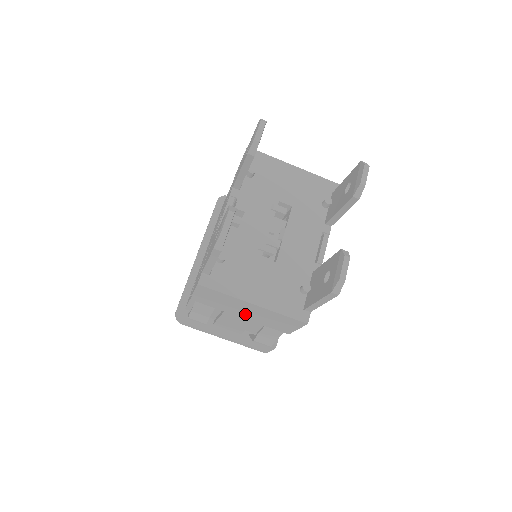
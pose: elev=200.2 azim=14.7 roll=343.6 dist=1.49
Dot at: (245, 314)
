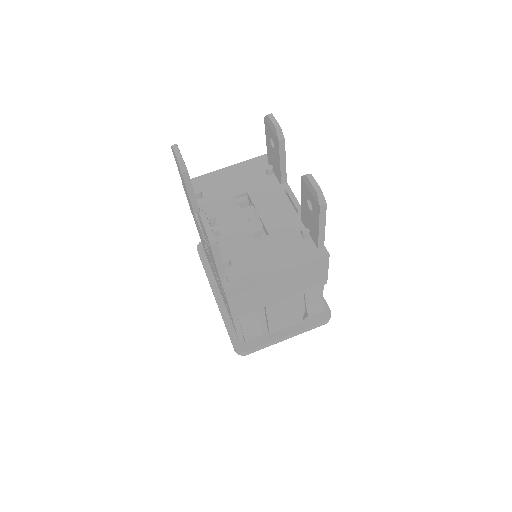
Dot at: (281, 293)
